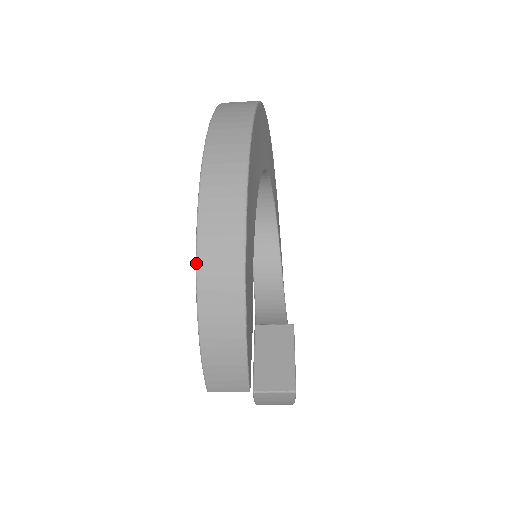
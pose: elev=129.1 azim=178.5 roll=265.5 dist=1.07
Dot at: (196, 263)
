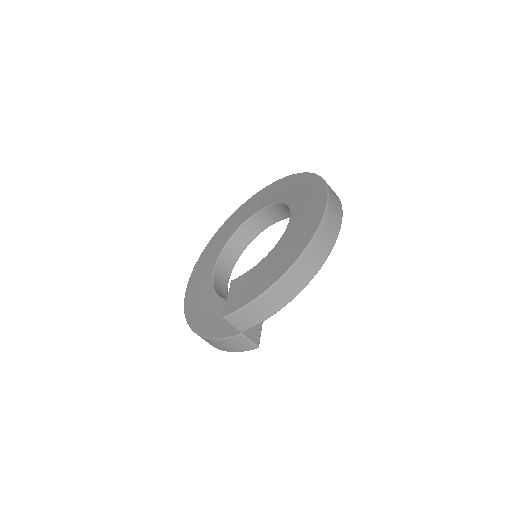
Dot at: (298, 258)
